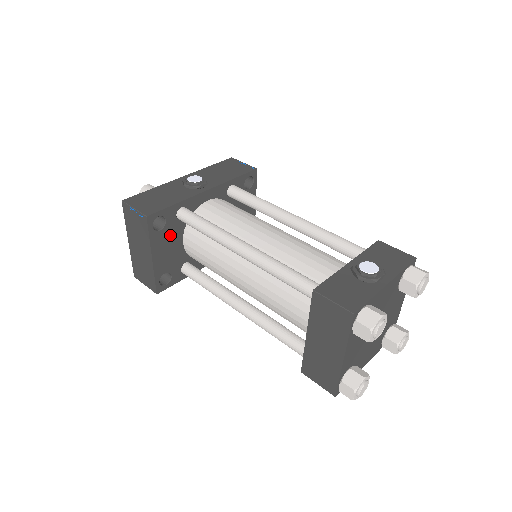
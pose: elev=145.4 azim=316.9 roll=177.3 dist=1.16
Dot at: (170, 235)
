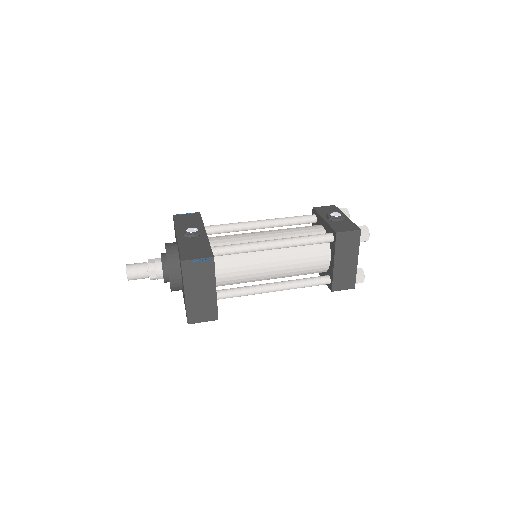
Dot at: occluded
